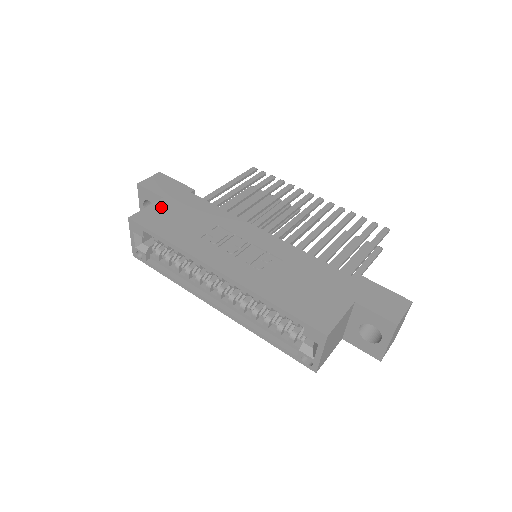
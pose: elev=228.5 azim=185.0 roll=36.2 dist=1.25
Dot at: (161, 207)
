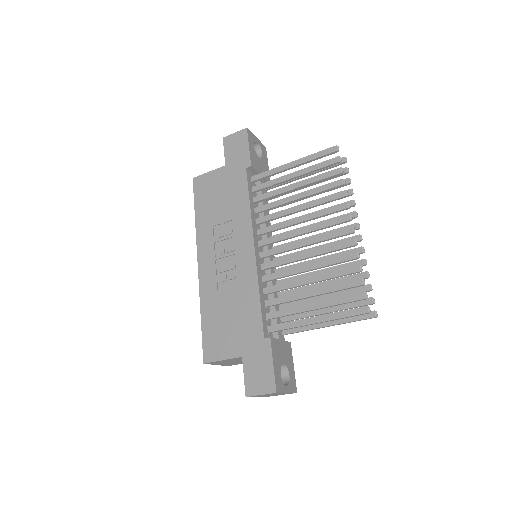
Dot at: (216, 177)
